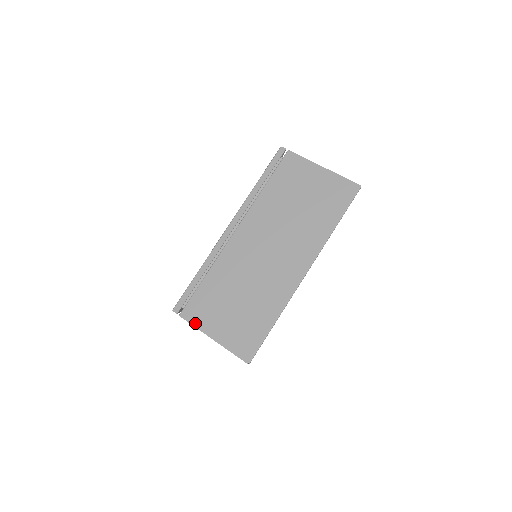
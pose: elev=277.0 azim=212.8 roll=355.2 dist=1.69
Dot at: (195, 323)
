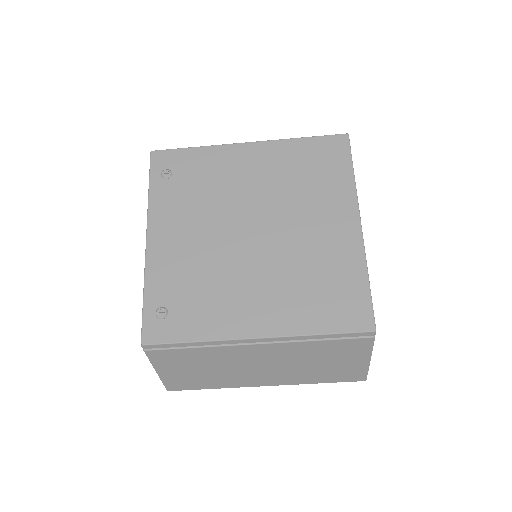
Dot at: (152, 361)
